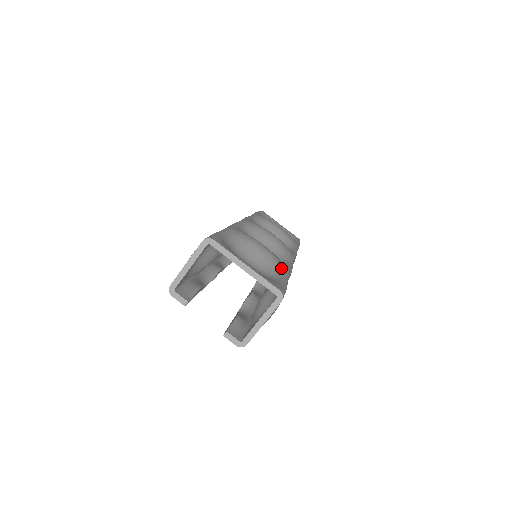
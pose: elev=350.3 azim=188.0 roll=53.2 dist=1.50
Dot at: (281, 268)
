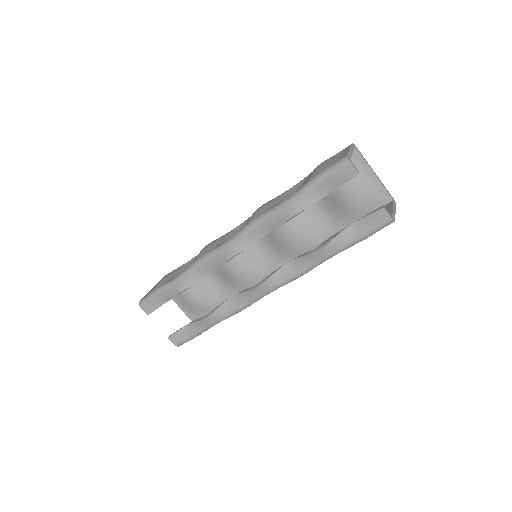
Dot at: (341, 221)
